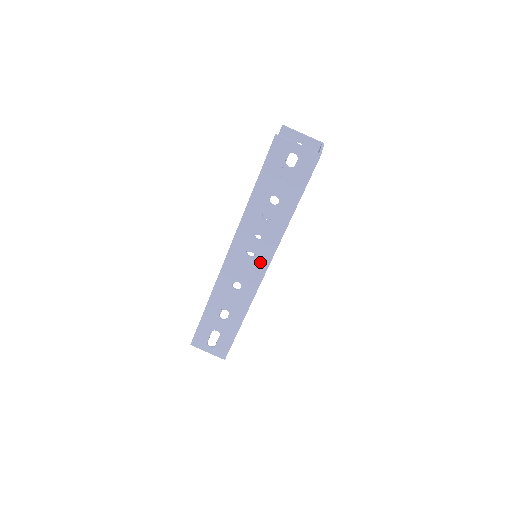
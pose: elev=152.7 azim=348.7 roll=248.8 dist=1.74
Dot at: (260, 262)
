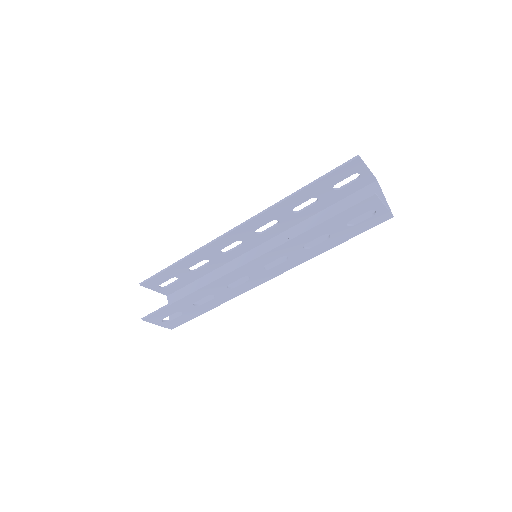
Dot at: (270, 273)
